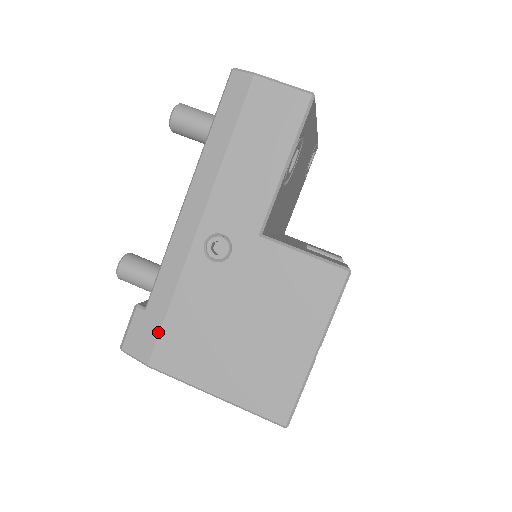
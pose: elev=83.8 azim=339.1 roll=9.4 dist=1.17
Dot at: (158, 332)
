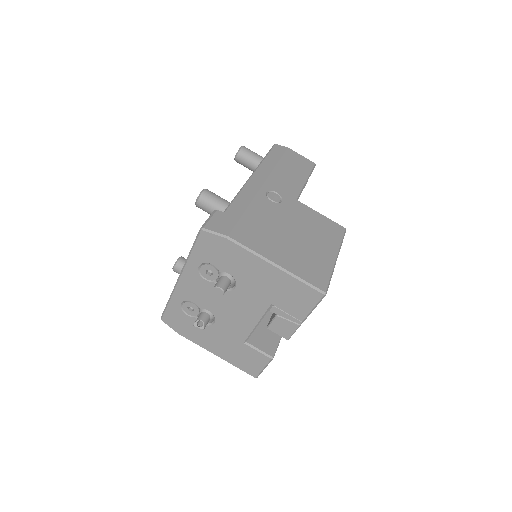
Dot at: (236, 222)
